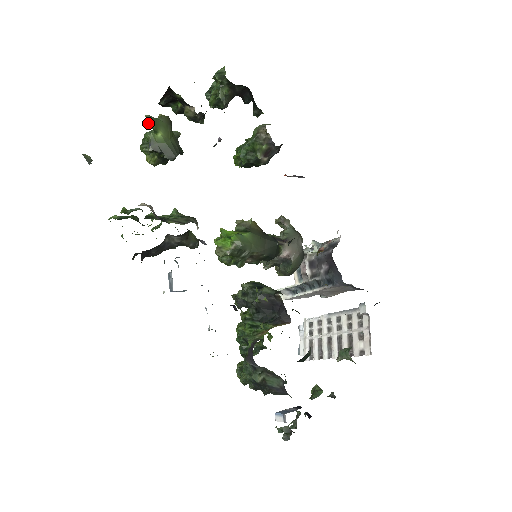
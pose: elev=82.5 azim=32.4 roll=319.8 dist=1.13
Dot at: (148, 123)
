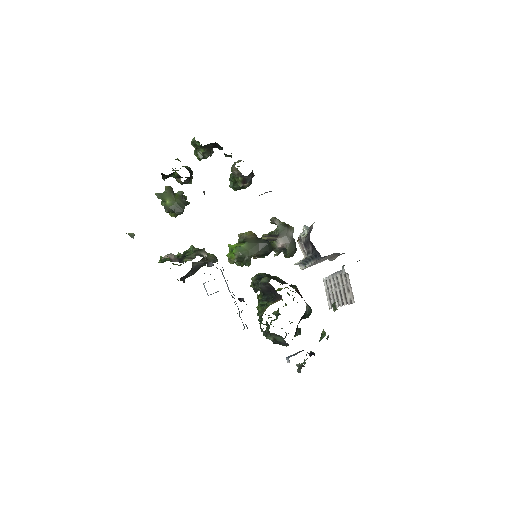
Dot at: occluded
